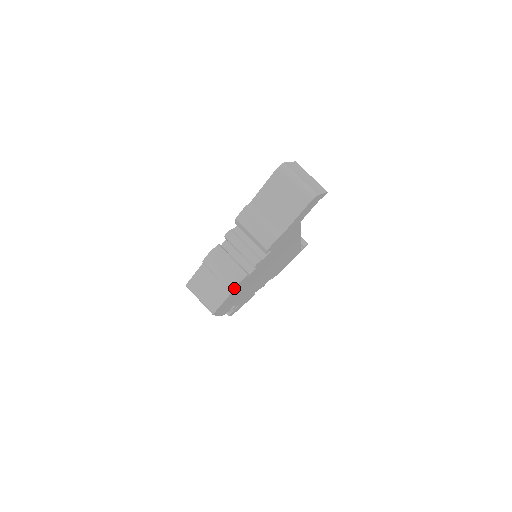
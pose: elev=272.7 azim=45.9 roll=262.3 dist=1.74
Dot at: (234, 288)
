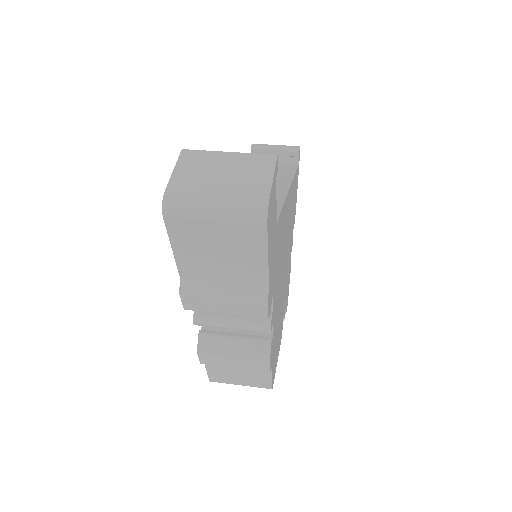
Dot at: (269, 367)
